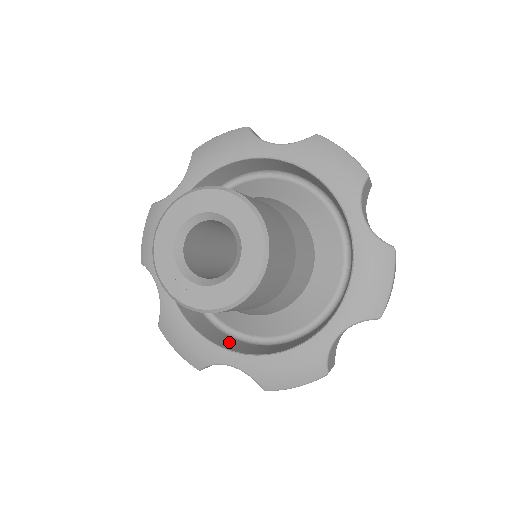
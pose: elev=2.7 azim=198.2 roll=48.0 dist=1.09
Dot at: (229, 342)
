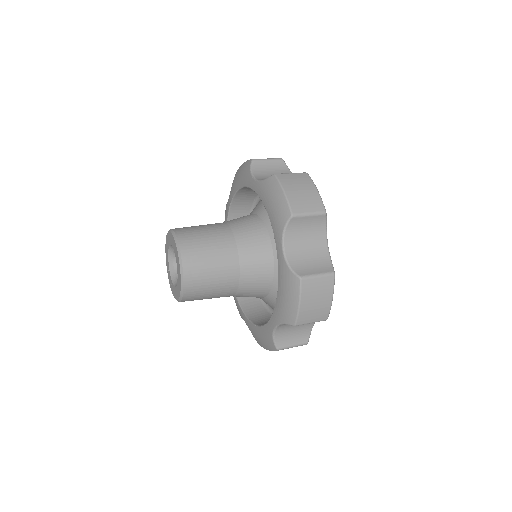
Dot at: occluded
